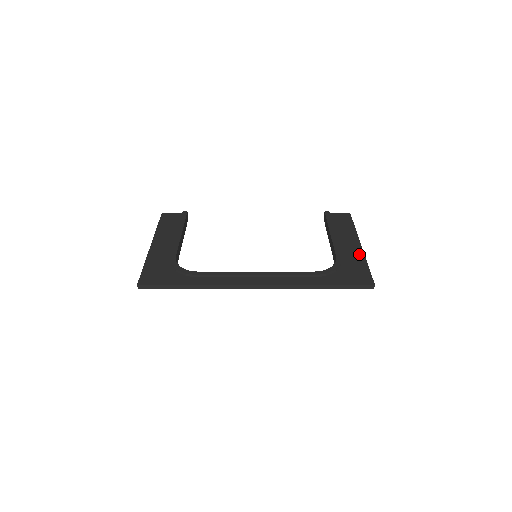
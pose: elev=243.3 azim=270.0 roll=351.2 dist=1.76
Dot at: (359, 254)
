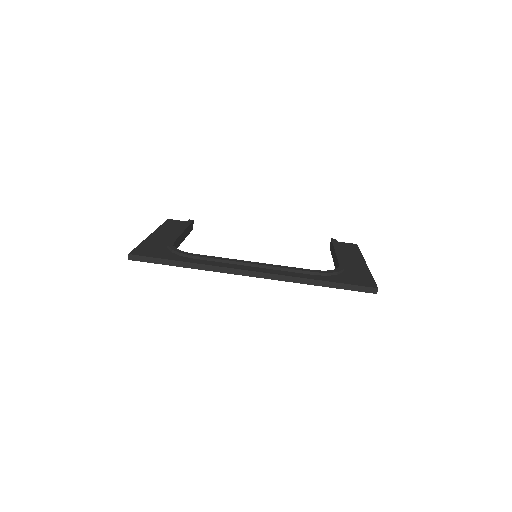
Dot at: (363, 268)
